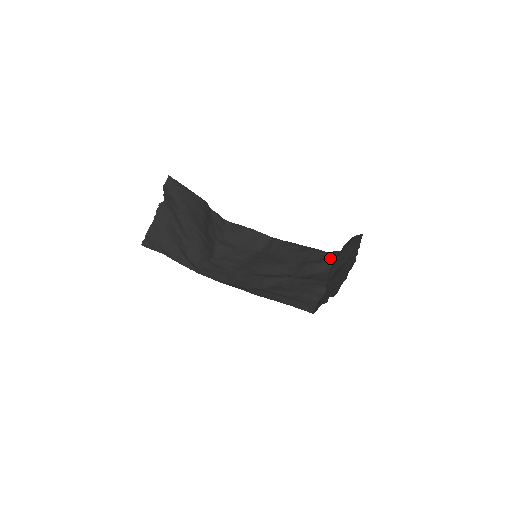
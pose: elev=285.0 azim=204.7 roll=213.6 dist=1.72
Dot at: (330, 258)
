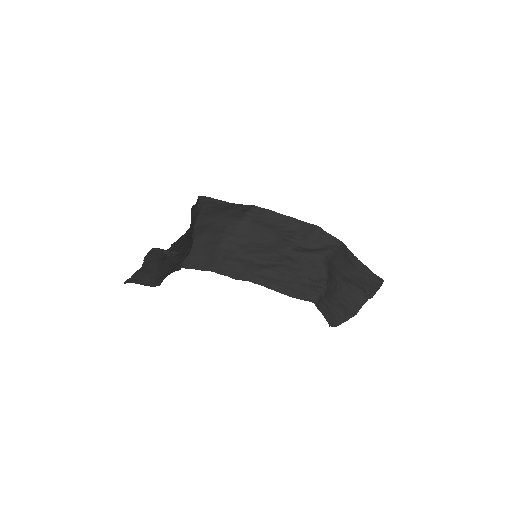
Dot at: (325, 245)
